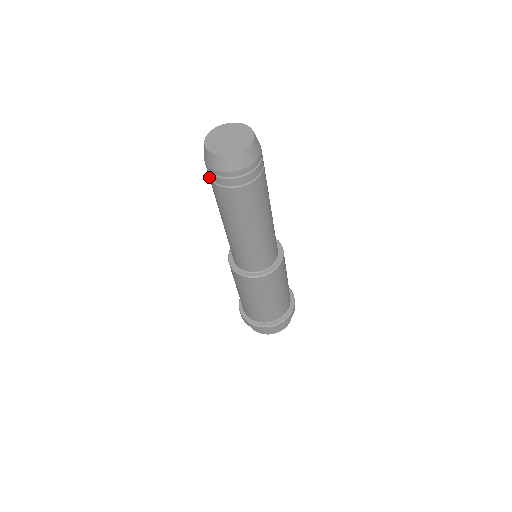
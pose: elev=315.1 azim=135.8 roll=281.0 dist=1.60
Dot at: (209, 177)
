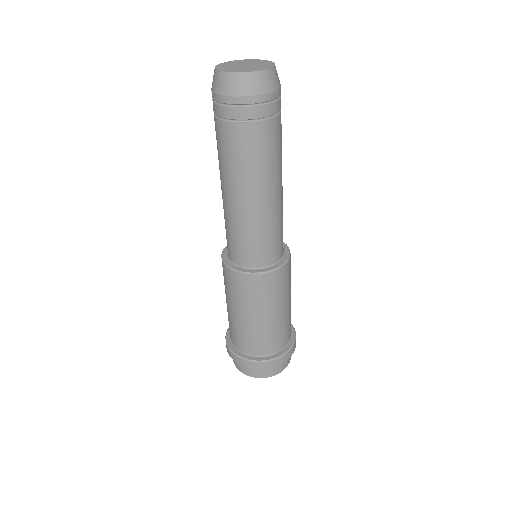
Dot at: (240, 122)
